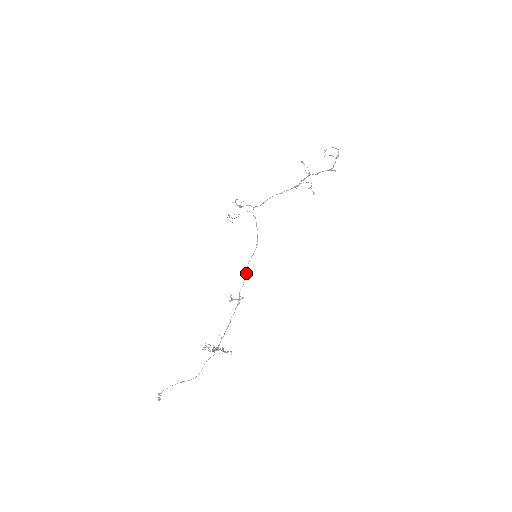
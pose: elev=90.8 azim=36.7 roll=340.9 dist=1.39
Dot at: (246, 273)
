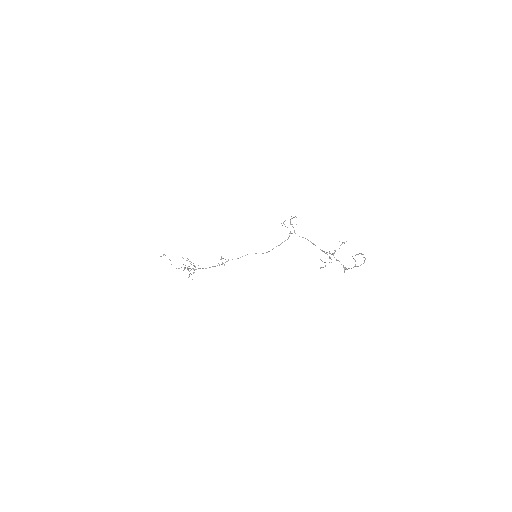
Dot at: occluded
